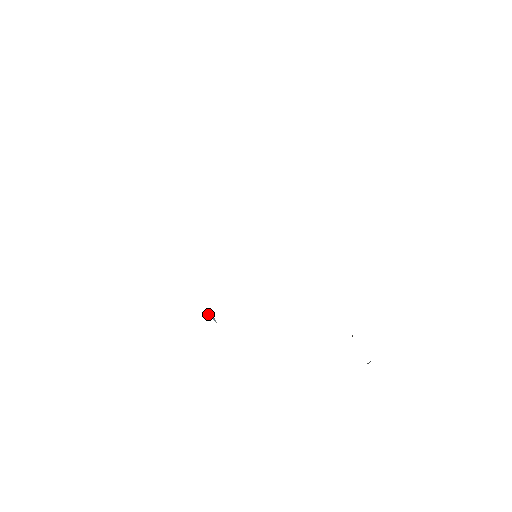
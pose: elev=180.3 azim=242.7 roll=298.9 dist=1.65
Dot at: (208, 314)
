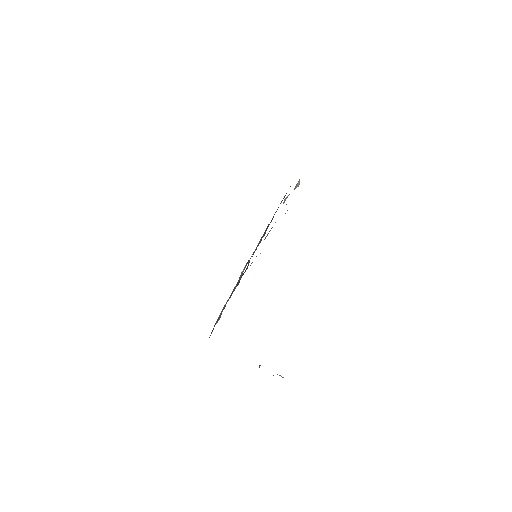
Dot at: occluded
